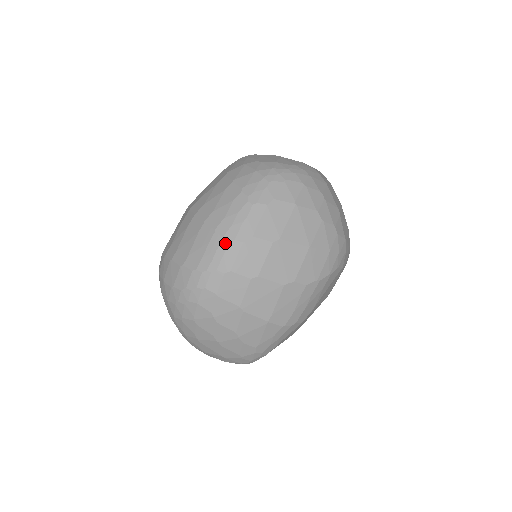
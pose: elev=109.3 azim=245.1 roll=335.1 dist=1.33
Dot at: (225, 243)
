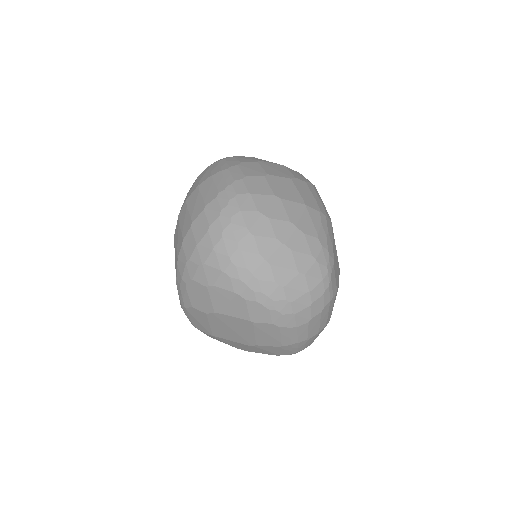
Dot at: (225, 171)
